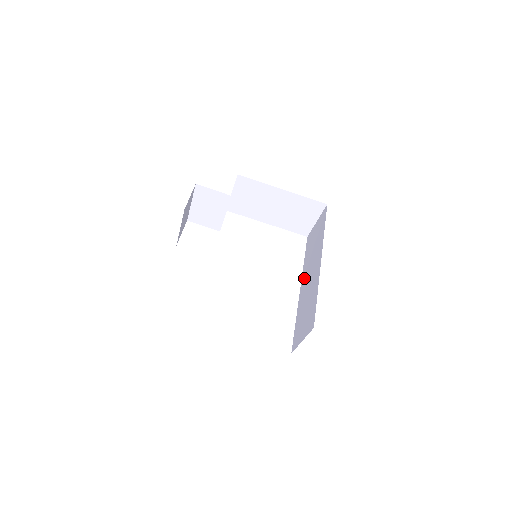
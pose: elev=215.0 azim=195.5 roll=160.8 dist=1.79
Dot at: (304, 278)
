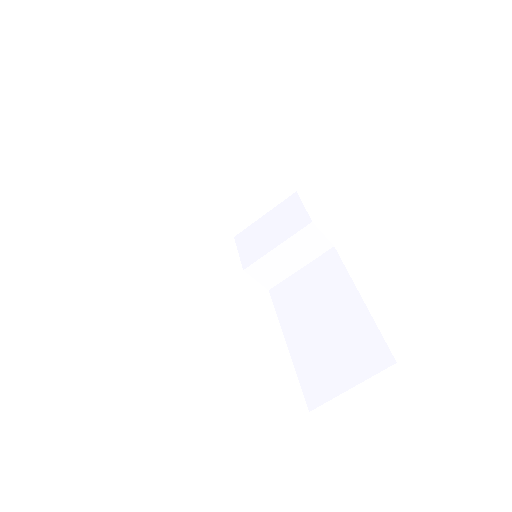
Dot at: occluded
